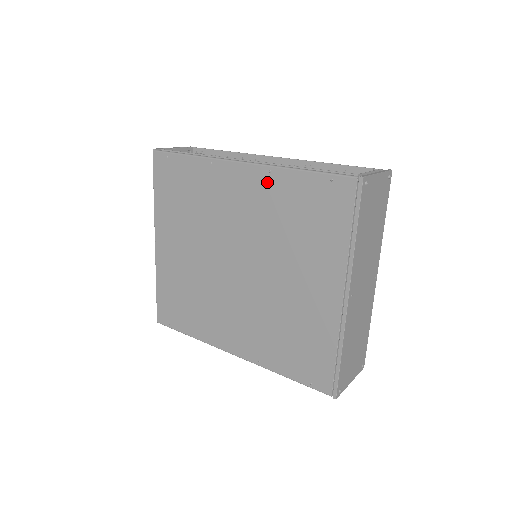
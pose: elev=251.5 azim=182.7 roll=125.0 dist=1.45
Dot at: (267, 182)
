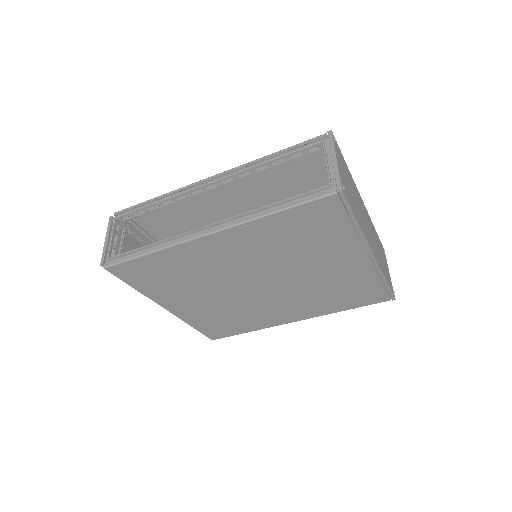
Dot at: (248, 234)
